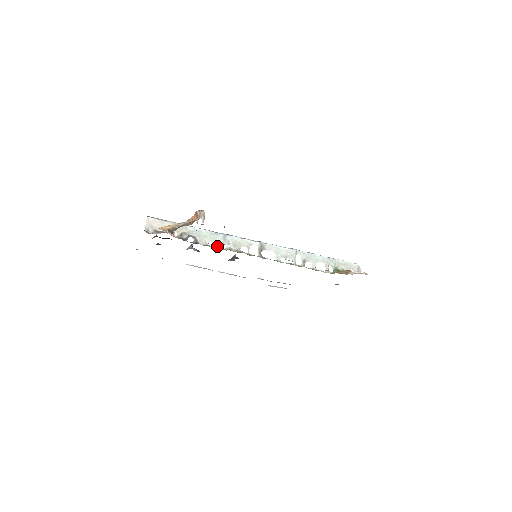
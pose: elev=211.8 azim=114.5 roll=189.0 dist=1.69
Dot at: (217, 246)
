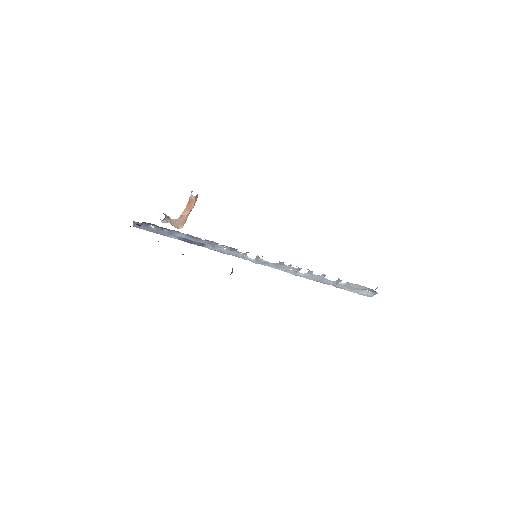
Dot at: (211, 241)
